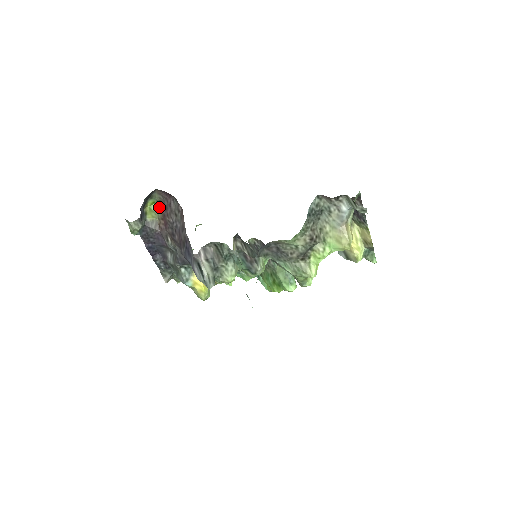
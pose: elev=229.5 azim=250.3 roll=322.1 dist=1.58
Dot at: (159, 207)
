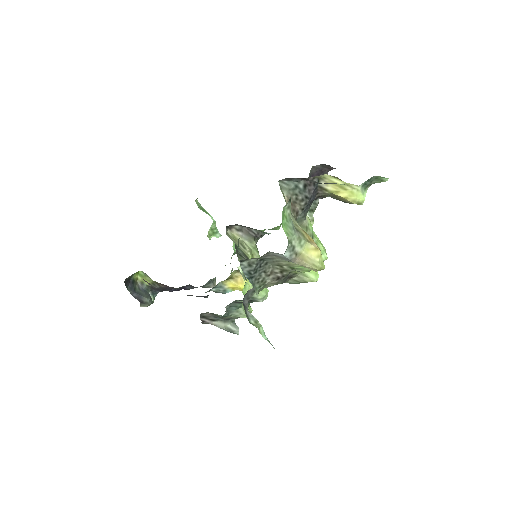
Dot at: (145, 273)
